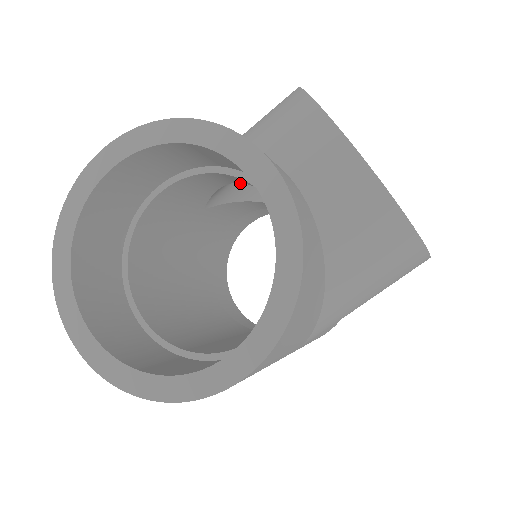
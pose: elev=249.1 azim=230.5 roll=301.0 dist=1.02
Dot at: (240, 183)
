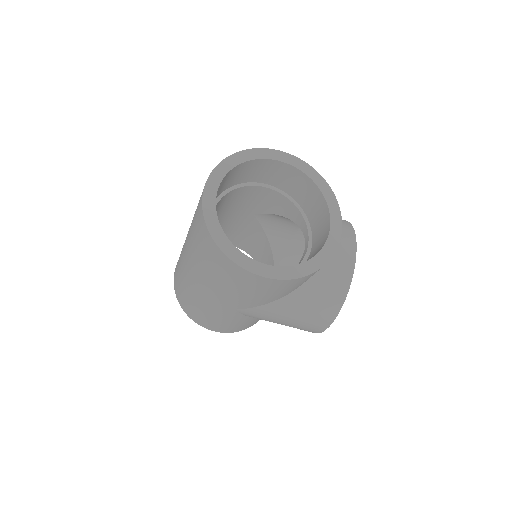
Dot at: (277, 224)
